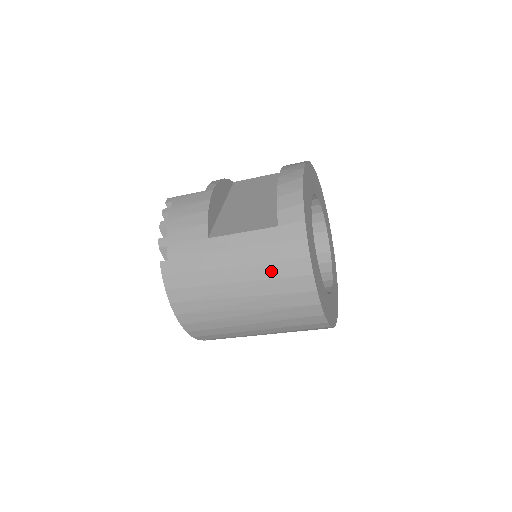
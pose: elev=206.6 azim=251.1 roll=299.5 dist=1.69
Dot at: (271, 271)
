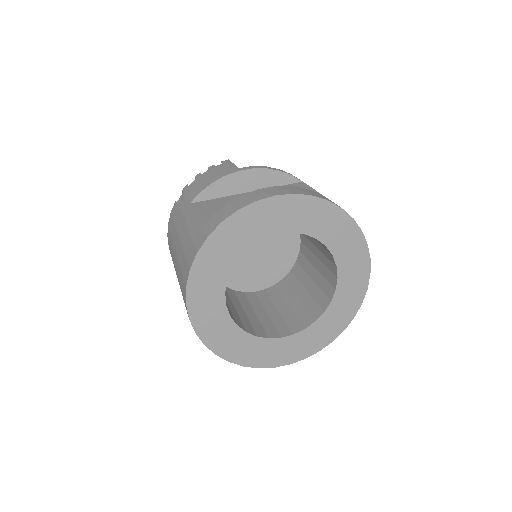
Dot at: (182, 260)
